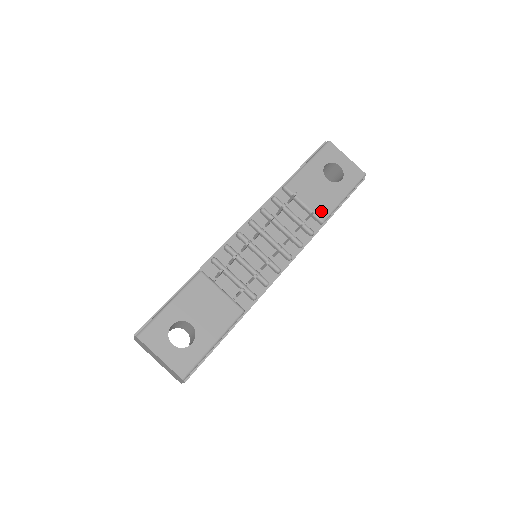
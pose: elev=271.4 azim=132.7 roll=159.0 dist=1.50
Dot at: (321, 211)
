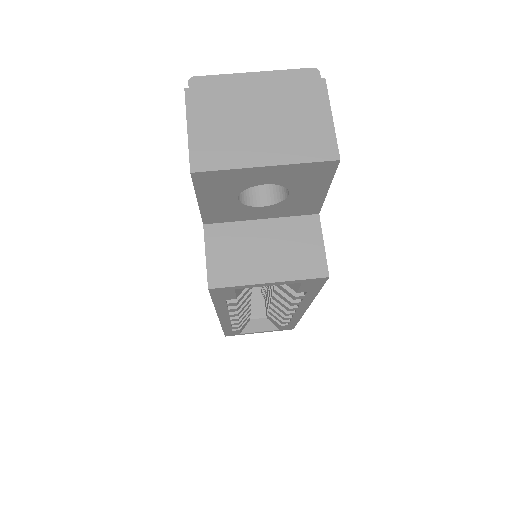
Dot at: occluded
